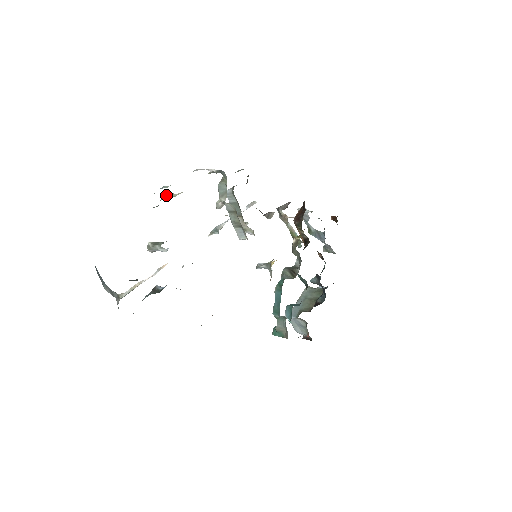
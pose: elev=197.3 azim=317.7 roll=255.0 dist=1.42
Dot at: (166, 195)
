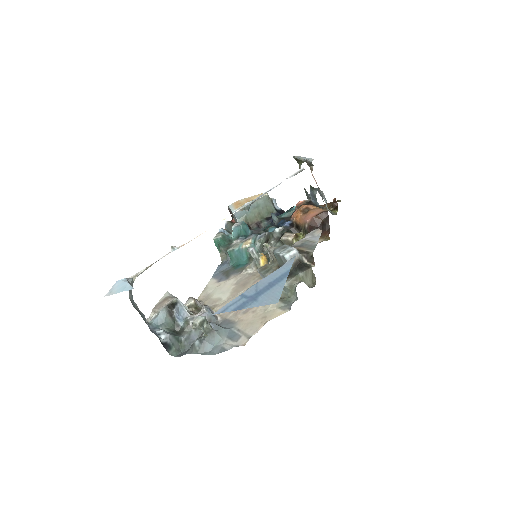
Dot at: occluded
